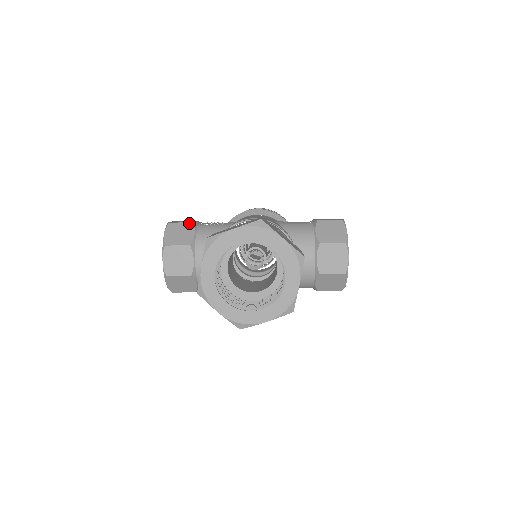
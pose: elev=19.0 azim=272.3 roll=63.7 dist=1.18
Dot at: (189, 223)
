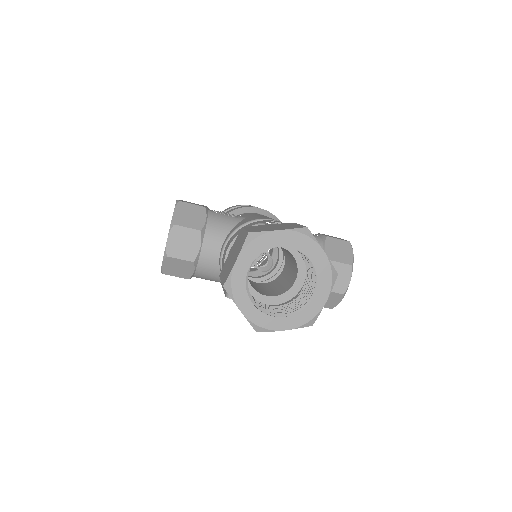
Dot at: (201, 207)
